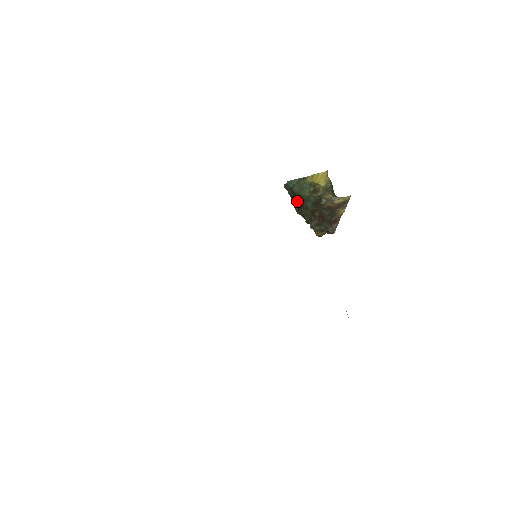
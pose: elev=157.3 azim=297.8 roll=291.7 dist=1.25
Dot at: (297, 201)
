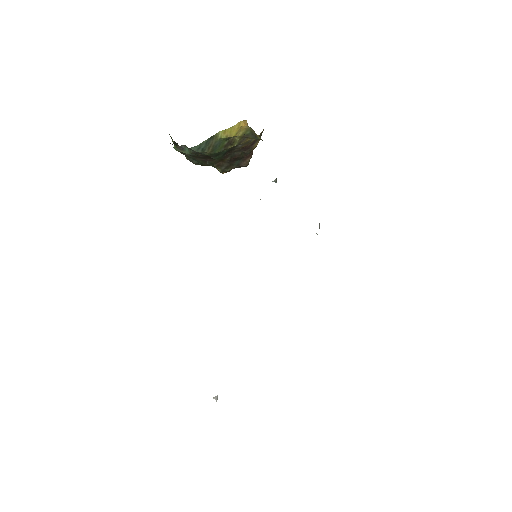
Dot at: (202, 158)
